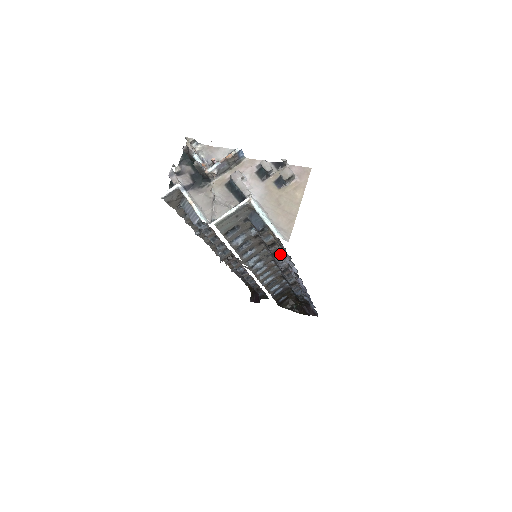
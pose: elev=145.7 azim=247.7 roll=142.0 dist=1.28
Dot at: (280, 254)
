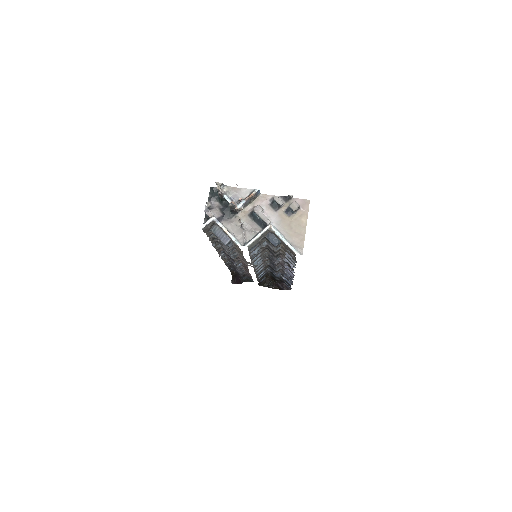
Dot at: occluded
